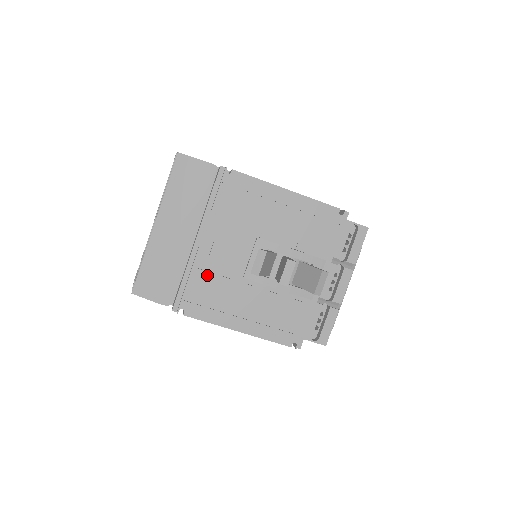
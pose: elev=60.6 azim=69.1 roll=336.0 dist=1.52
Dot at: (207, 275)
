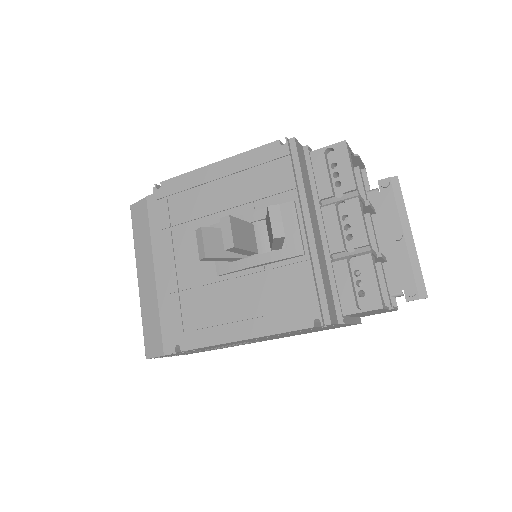
Dot at: (184, 295)
